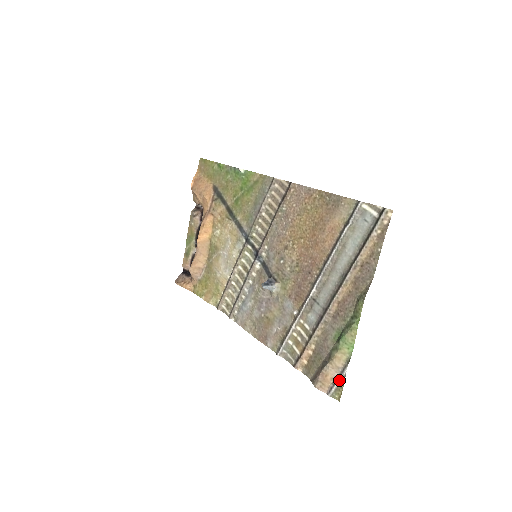
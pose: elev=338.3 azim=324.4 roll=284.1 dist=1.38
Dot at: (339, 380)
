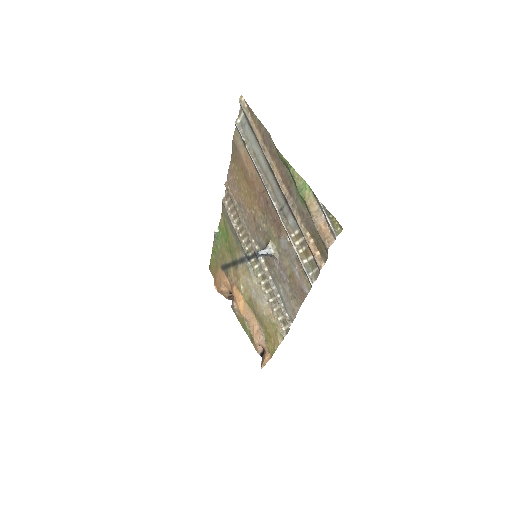
Dot at: (325, 215)
